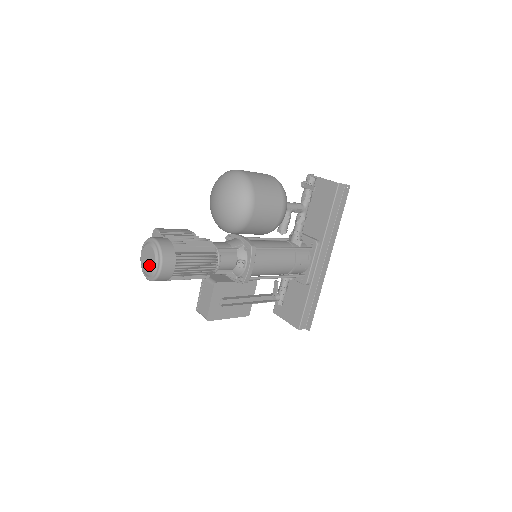
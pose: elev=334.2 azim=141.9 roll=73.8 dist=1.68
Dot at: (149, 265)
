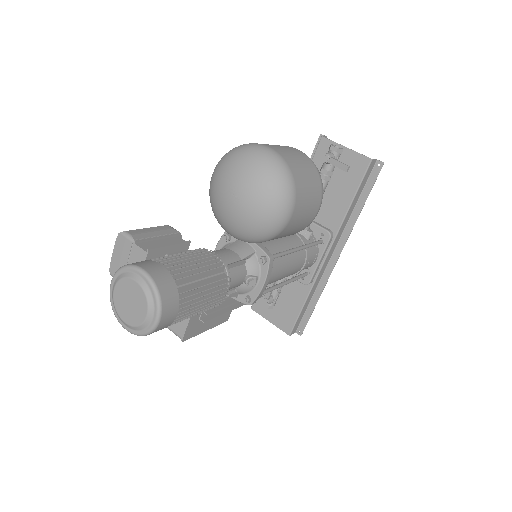
Dot at: (133, 312)
